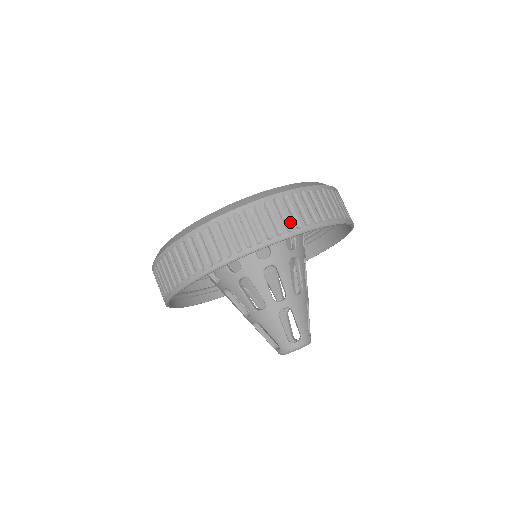
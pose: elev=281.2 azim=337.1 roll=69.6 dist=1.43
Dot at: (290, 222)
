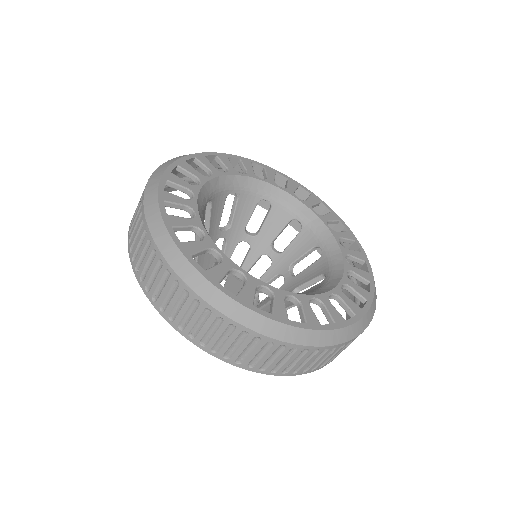
Dot at: occluded
